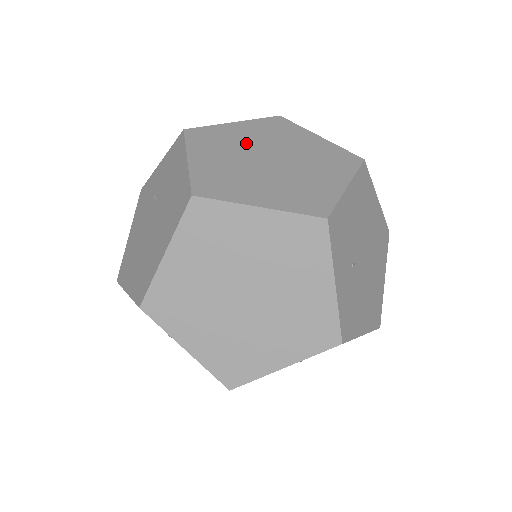
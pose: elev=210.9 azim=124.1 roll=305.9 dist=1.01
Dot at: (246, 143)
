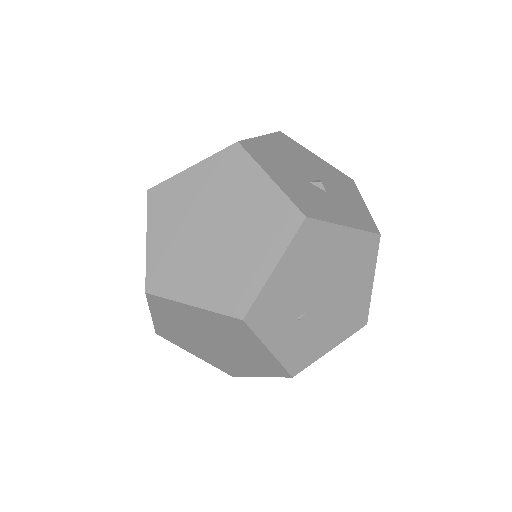
Dot at: (196, 205)
